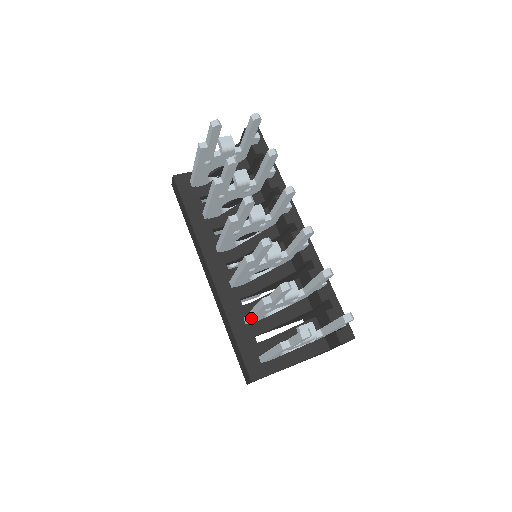
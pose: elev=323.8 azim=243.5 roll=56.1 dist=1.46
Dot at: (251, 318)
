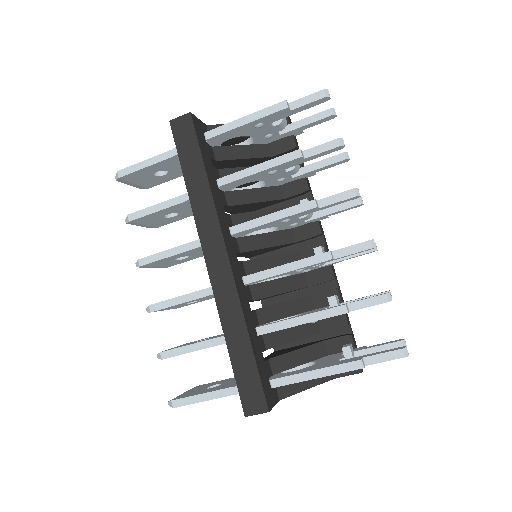
Dot at: (287, 327)
